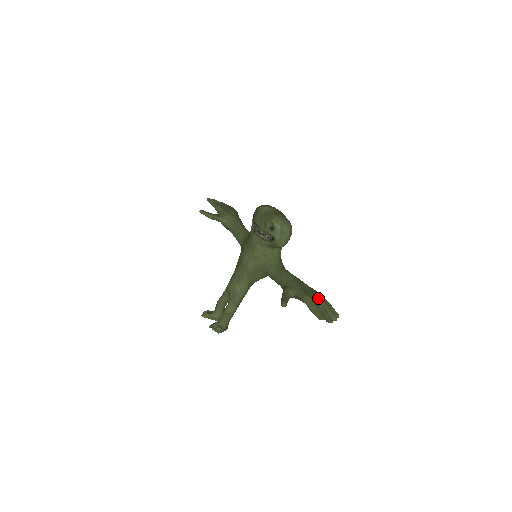
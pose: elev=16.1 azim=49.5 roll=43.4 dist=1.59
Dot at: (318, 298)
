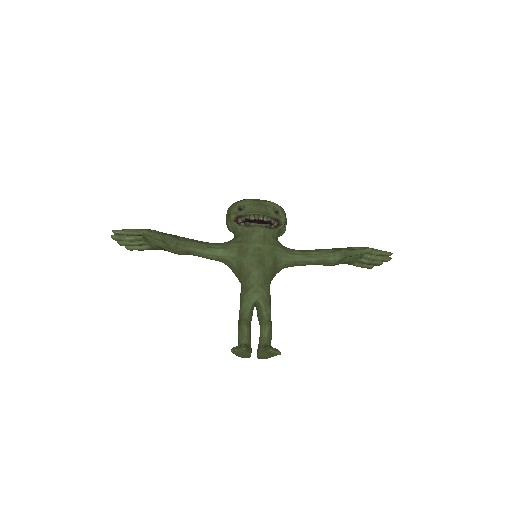
Dot at: occluded
